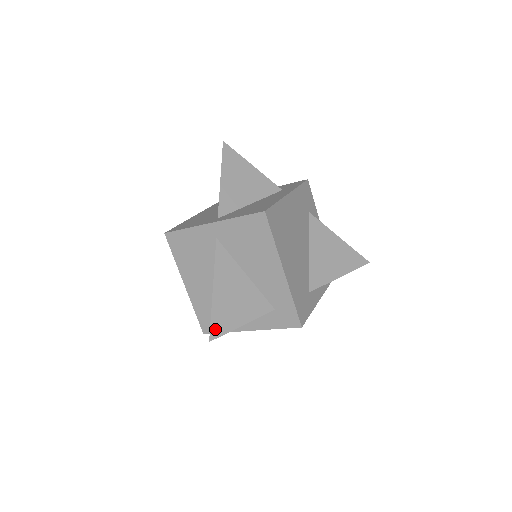
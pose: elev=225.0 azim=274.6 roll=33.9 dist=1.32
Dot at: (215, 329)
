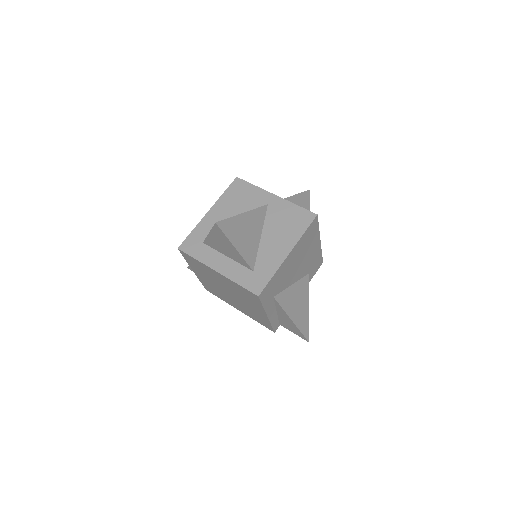
Dot at: (224, 224)
